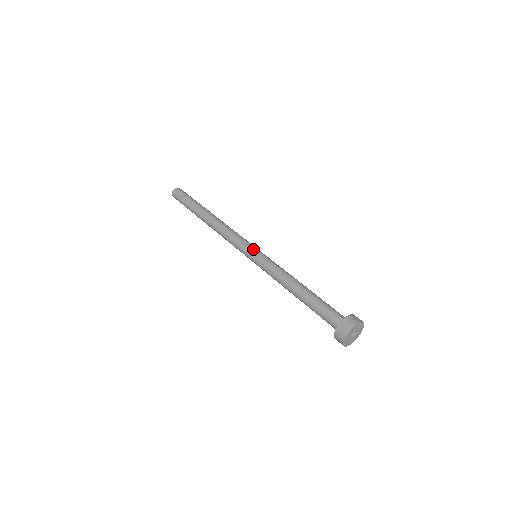
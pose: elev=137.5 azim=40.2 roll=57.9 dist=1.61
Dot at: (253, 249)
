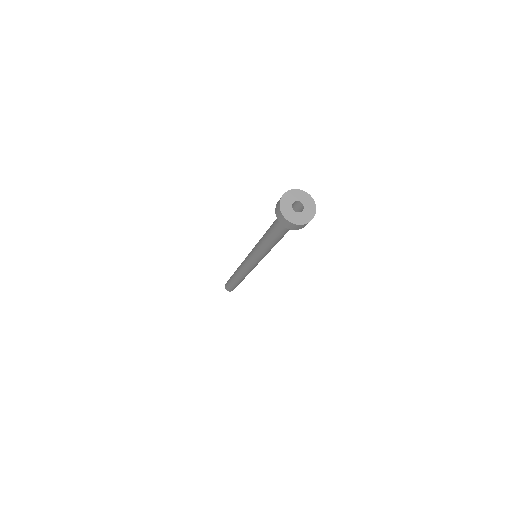
Dot at: occluded
